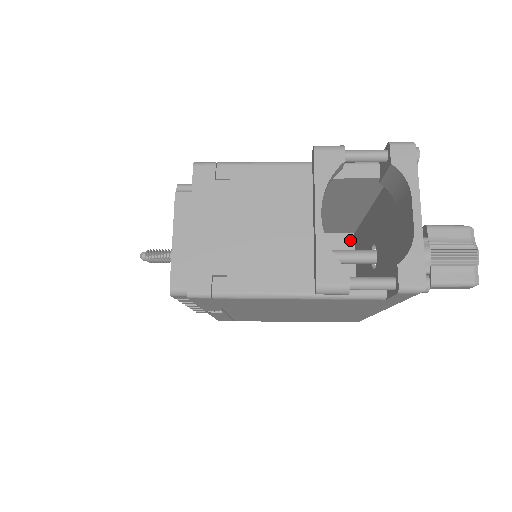
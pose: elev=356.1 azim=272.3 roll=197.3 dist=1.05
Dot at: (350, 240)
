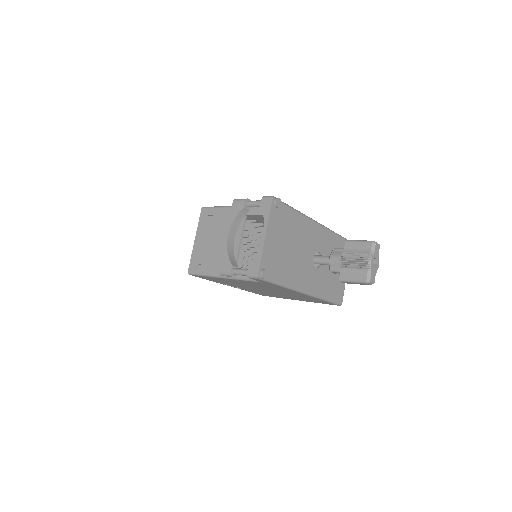
Dot at: occluded
